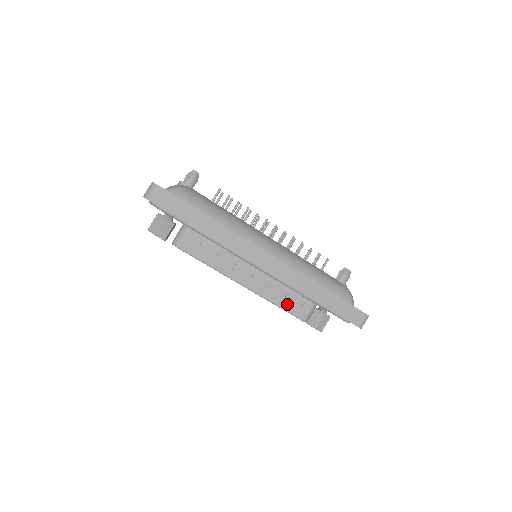
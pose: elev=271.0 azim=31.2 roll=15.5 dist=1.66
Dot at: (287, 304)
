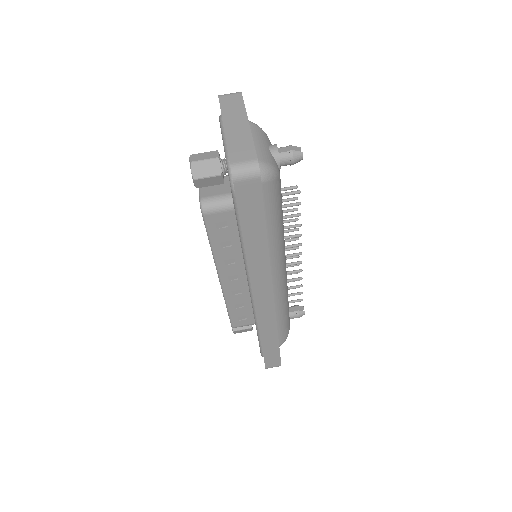
Dot at: (236, 312)
